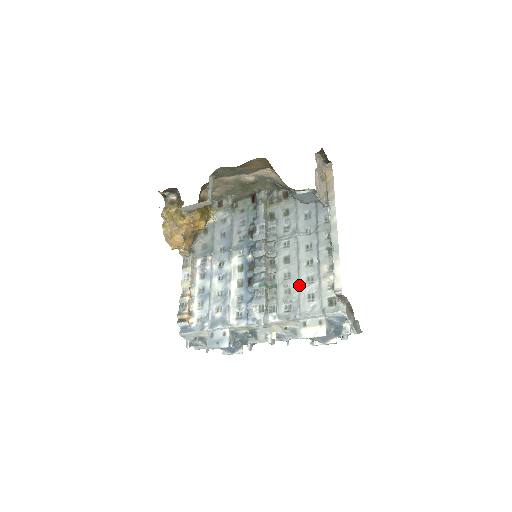
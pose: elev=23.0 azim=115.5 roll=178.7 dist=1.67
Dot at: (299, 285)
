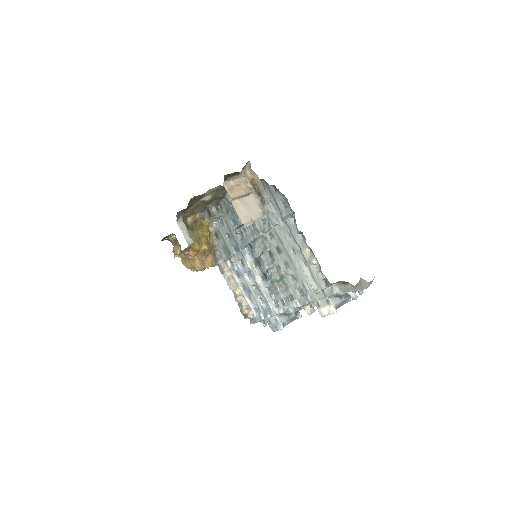
Dot at: (297, 272)
